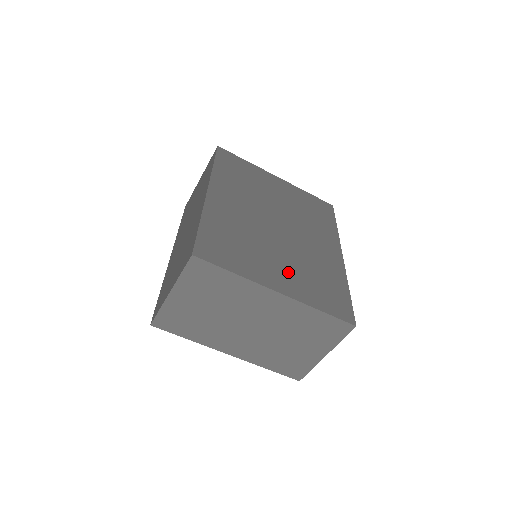
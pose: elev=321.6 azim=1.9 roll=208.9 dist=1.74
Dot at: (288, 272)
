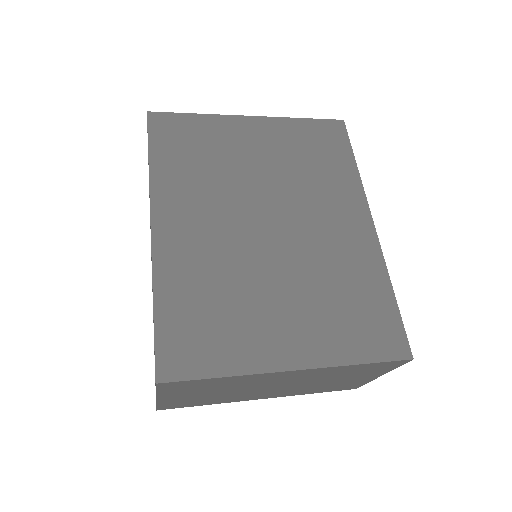
Dot at: (299, 318)
